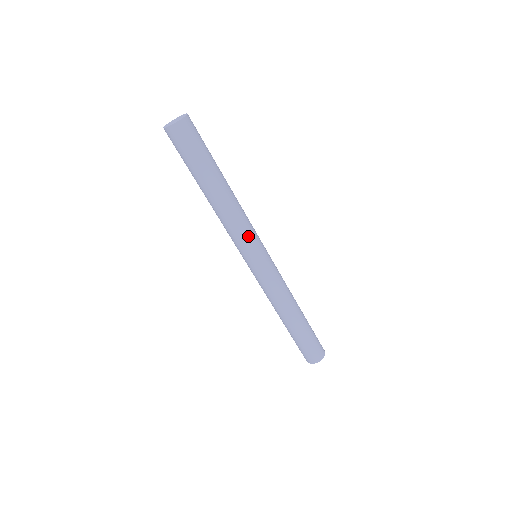
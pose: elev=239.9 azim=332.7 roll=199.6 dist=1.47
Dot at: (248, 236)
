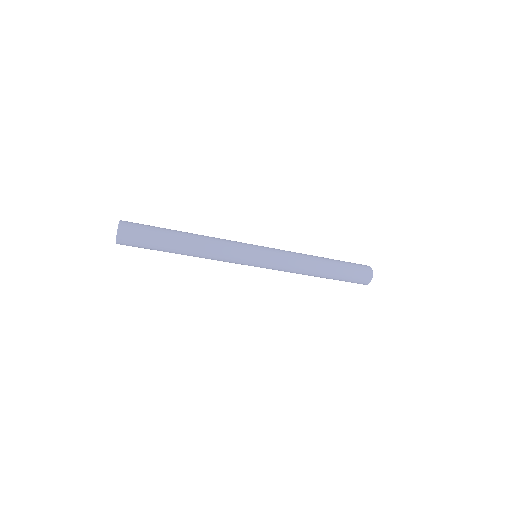
Dot at: (235, 255)
